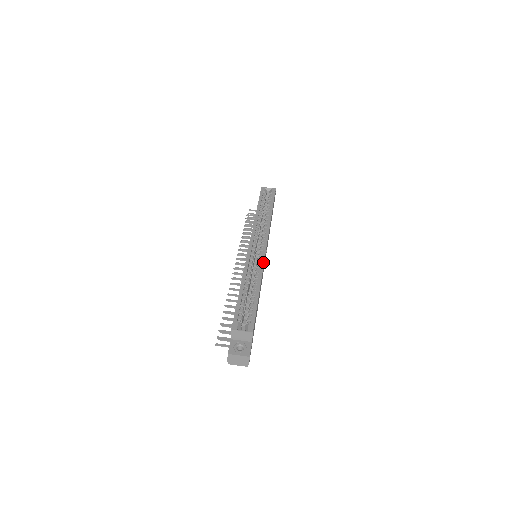
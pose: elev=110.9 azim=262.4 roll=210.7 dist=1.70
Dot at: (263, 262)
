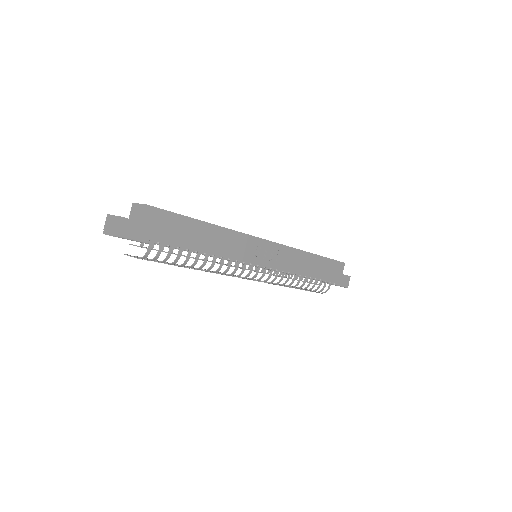
Dot at: occluded
